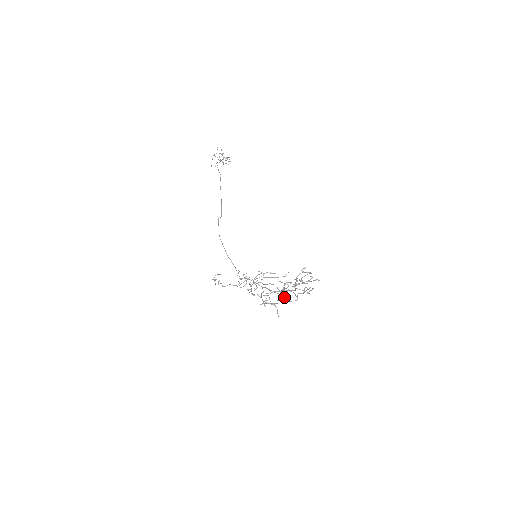
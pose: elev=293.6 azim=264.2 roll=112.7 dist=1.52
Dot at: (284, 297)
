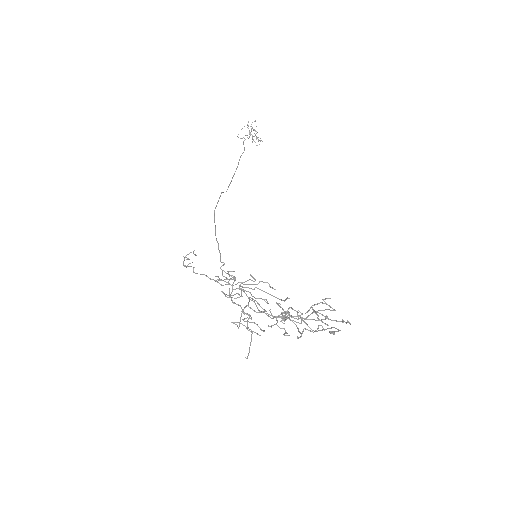
Dot at: occluded
